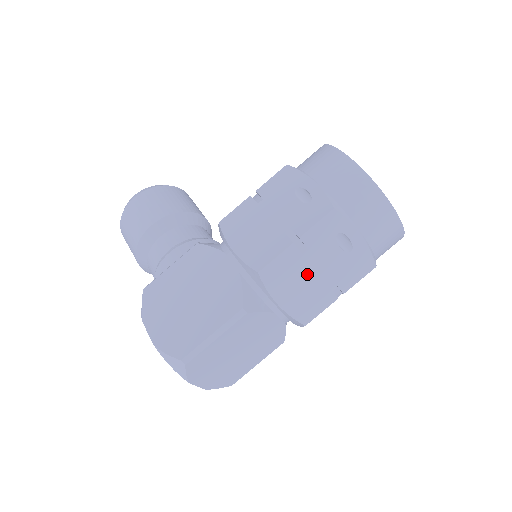
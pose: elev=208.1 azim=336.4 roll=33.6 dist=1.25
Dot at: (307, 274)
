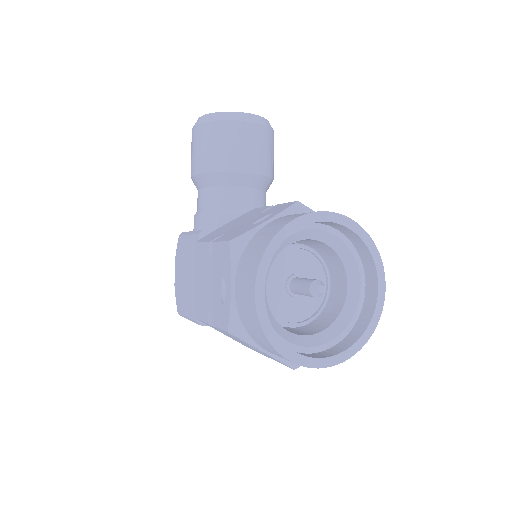
Dot at: (233, 338)
